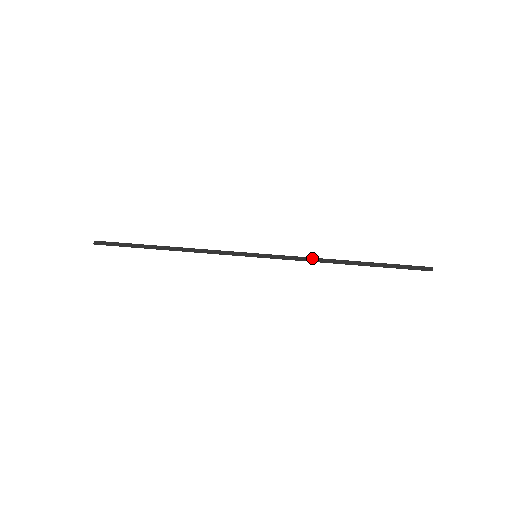
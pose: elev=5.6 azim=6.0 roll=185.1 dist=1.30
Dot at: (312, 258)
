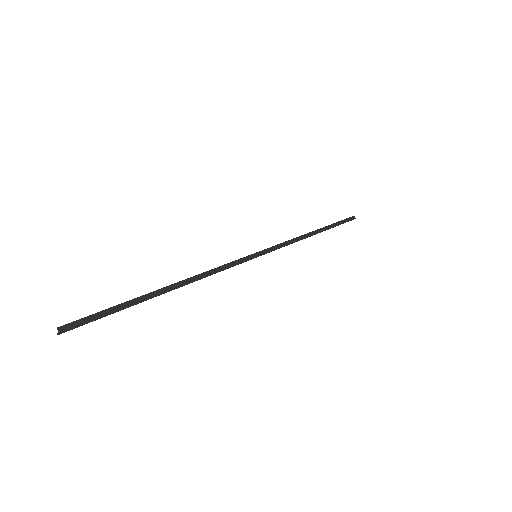
Dot at: (295, 238)
